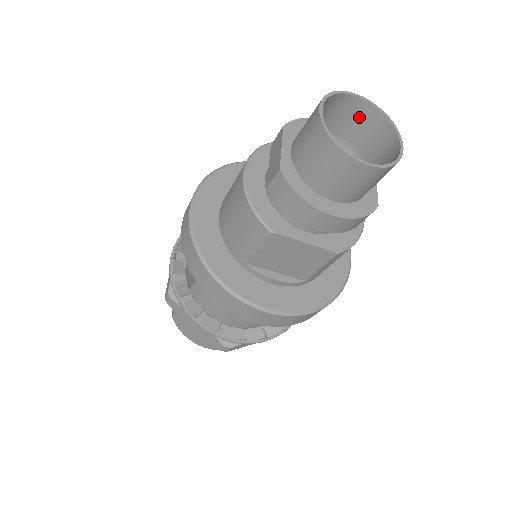
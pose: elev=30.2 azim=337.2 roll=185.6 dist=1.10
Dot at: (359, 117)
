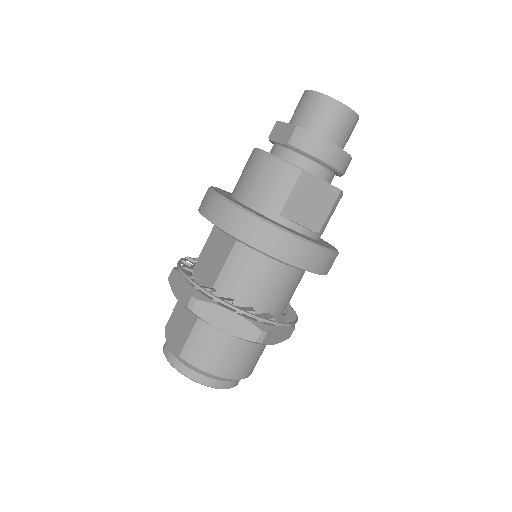
Dot at: occluded
